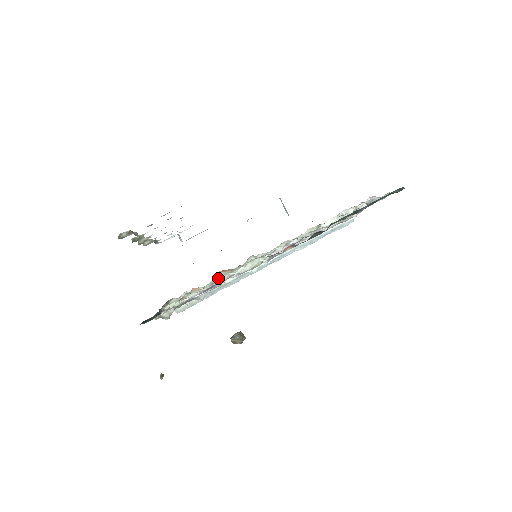
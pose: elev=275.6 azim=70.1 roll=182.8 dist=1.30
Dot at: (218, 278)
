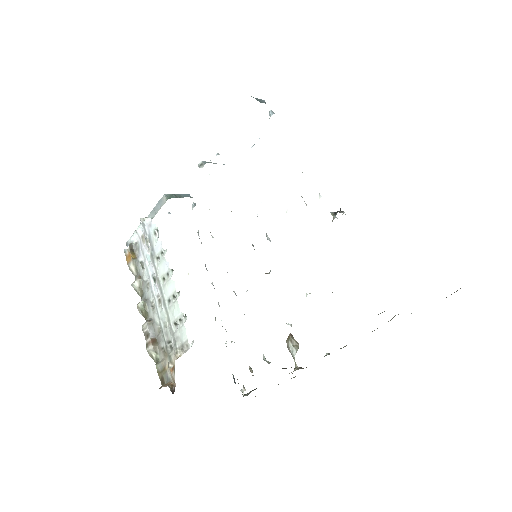
Dot at: occluded
